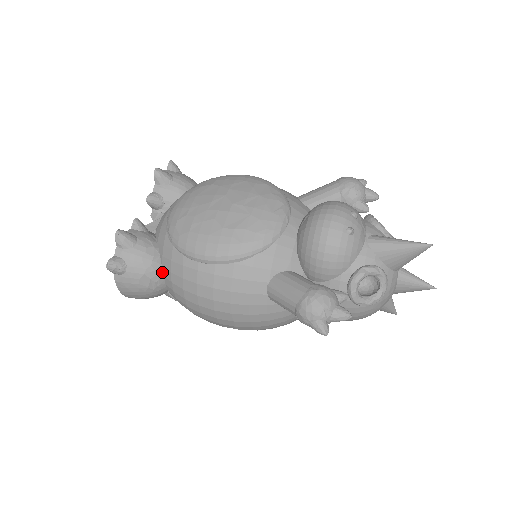
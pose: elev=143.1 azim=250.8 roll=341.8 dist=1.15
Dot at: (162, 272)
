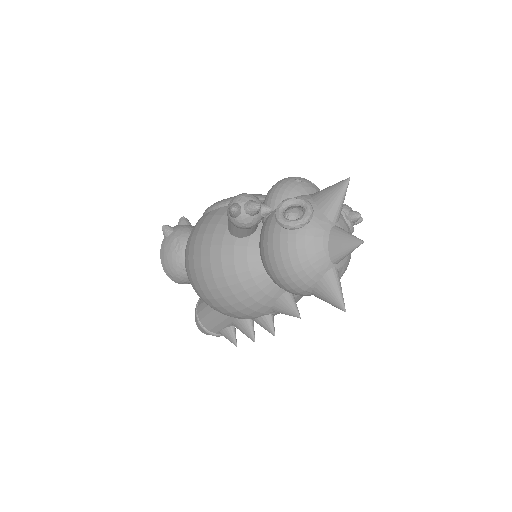
Dot at: occluded
